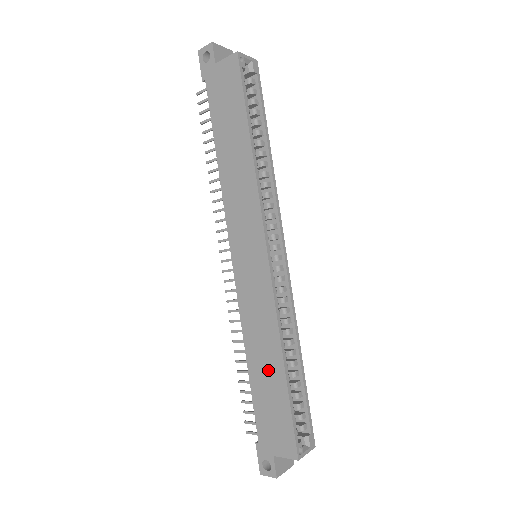
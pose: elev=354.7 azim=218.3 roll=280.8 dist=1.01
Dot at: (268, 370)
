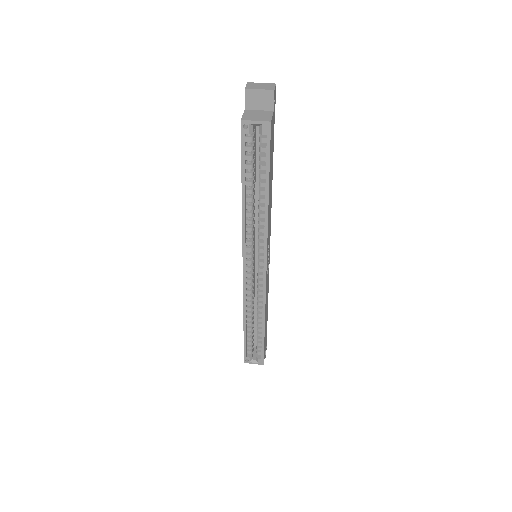
Dot at: occluded
